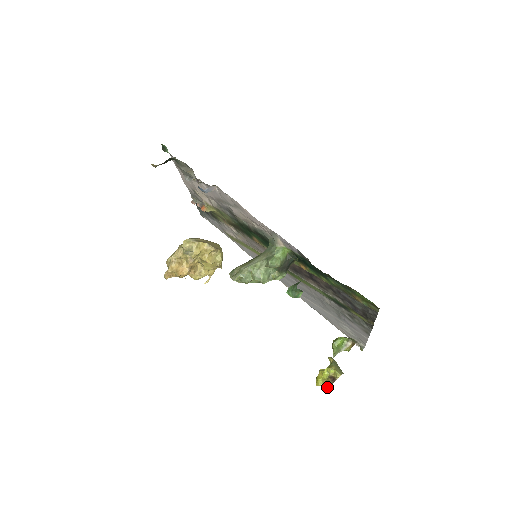
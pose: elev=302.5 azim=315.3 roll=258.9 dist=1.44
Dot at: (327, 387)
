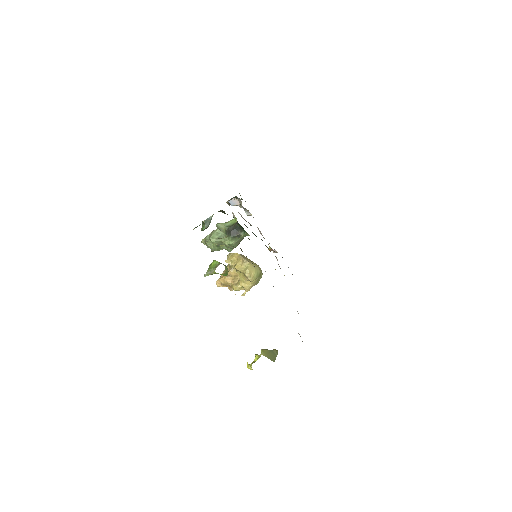
Dot at: (247, 363)
